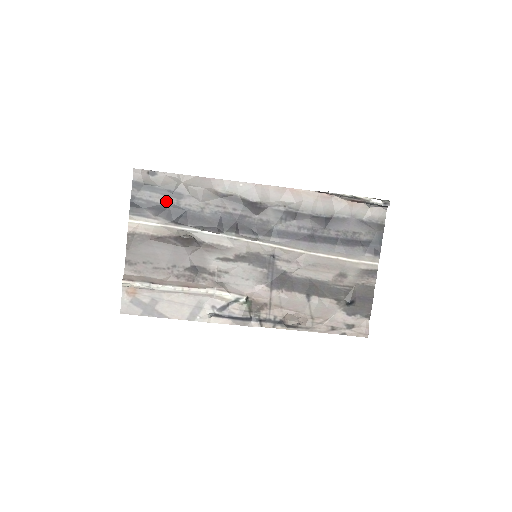
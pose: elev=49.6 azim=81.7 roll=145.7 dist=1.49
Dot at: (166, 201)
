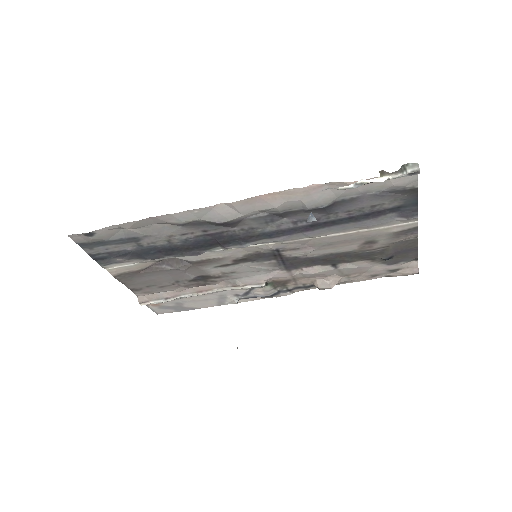
Dot at: (126, 247)
